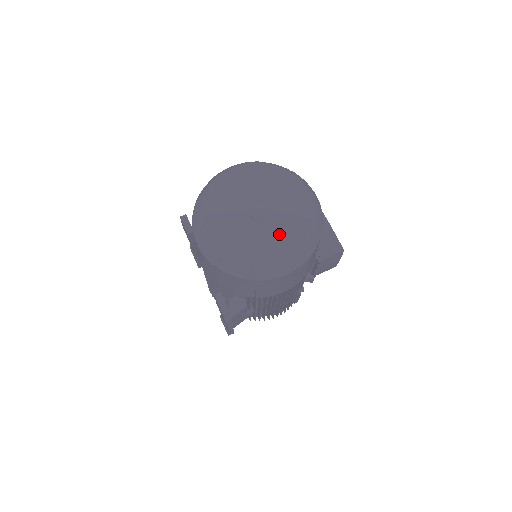
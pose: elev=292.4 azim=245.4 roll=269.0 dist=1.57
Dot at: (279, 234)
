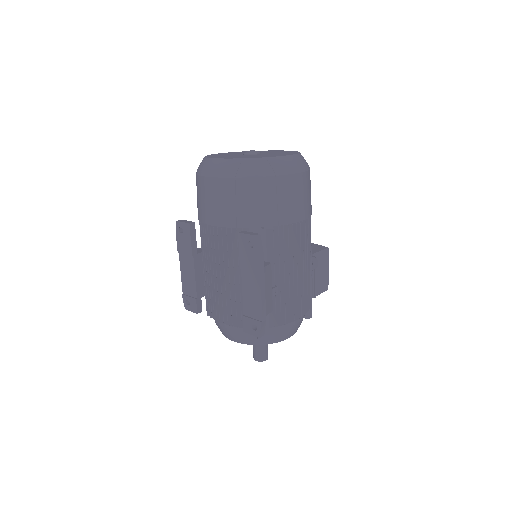
Dot at: (278, 154)
